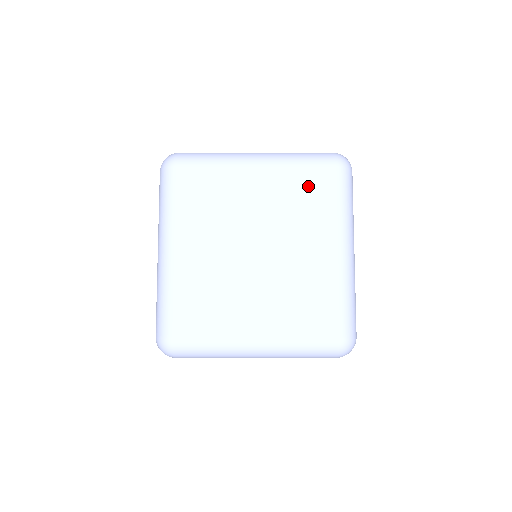
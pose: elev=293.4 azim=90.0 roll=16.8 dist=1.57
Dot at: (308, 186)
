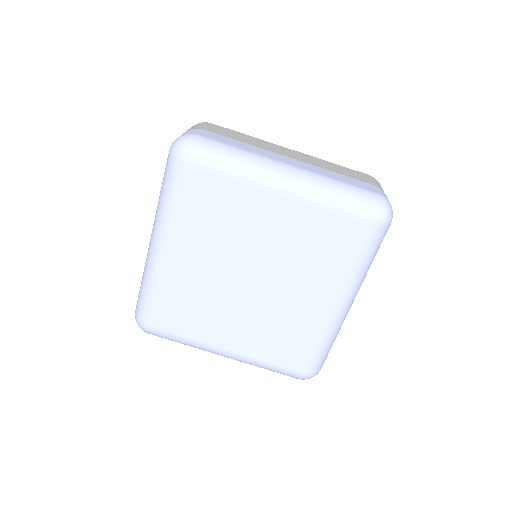
Dot at: (331, 234)
